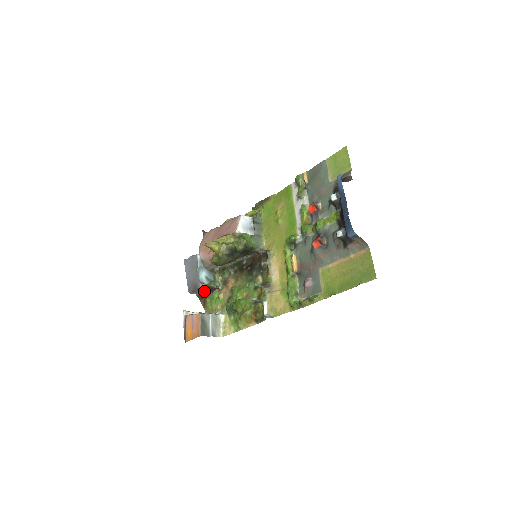
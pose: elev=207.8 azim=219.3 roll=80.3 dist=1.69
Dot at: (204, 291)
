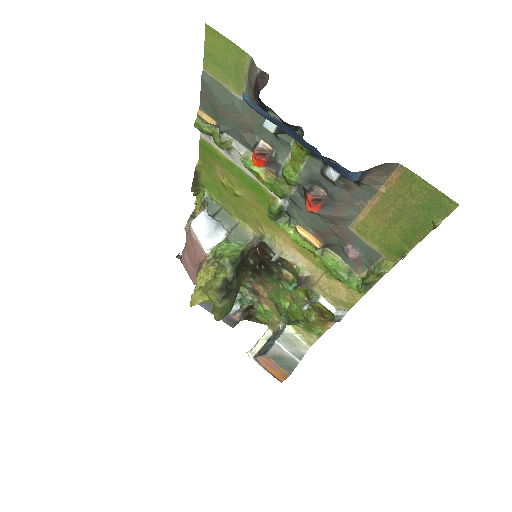
Dot at: (245, 314)
